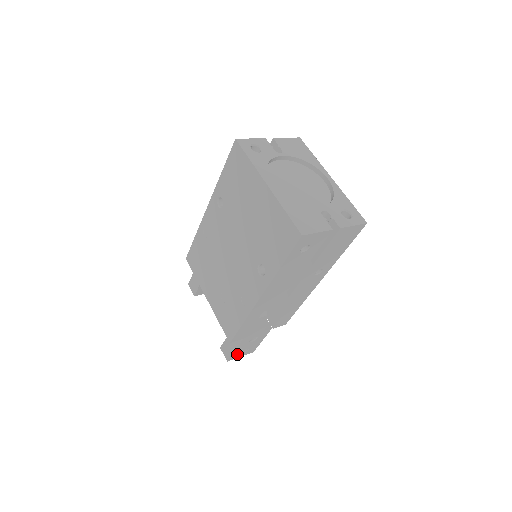
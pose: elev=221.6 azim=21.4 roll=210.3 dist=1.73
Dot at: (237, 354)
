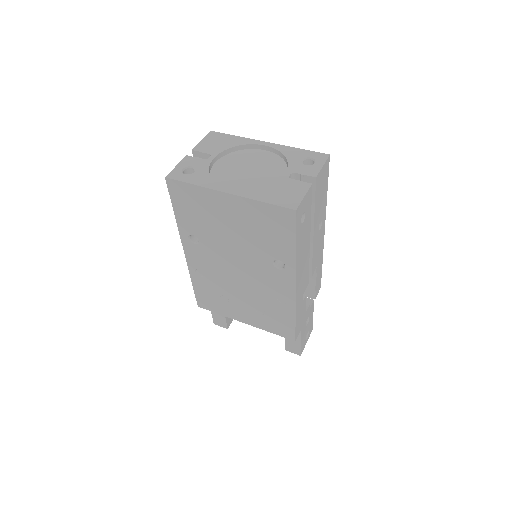
Dot at: (303, 343)
